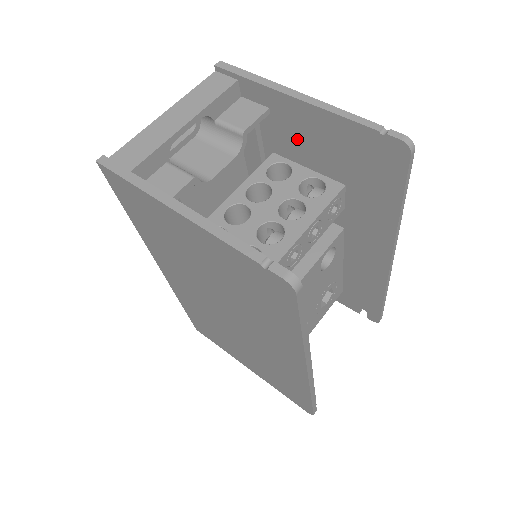
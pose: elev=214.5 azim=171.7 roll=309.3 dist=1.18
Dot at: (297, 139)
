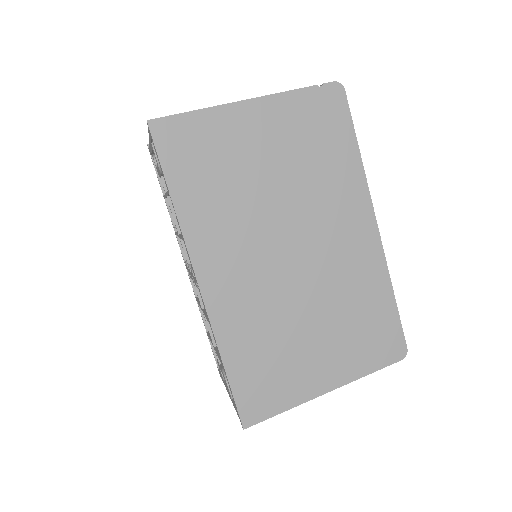
Dot at: occluded
